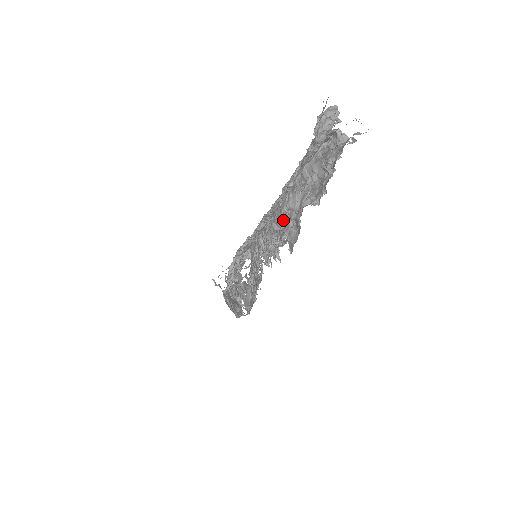
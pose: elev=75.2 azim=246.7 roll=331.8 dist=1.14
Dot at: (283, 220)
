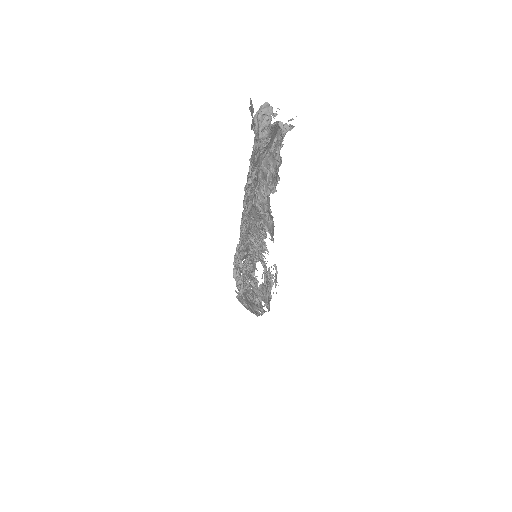
Dot at: occluded
